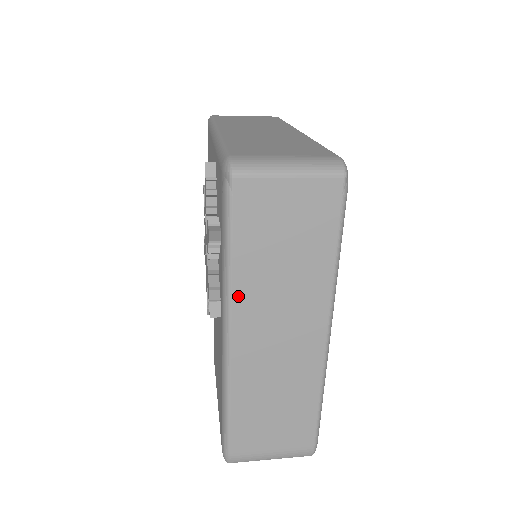
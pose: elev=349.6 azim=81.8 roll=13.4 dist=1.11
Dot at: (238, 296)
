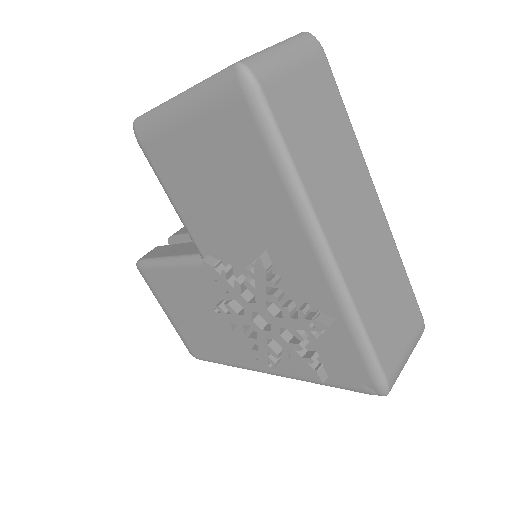
Dot at: occluded
